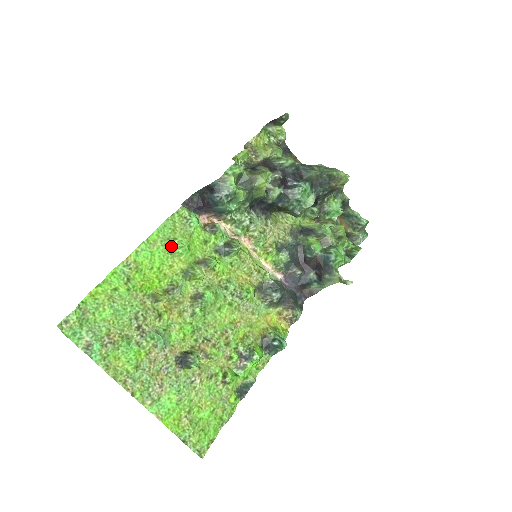
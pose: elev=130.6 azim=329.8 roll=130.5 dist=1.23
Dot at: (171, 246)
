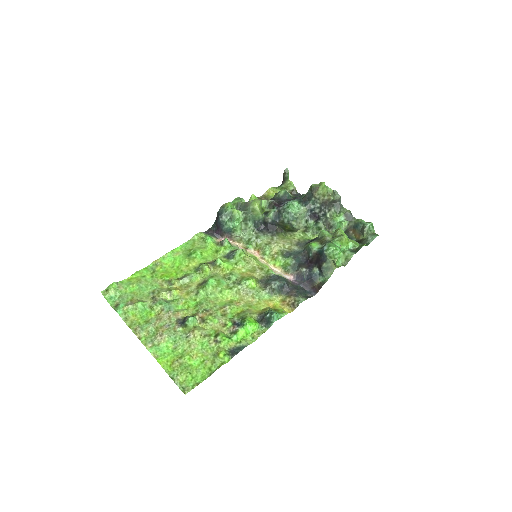
Dot at: (189, 254)
